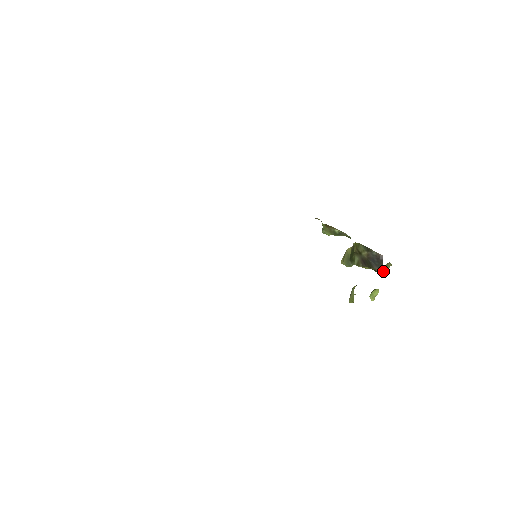
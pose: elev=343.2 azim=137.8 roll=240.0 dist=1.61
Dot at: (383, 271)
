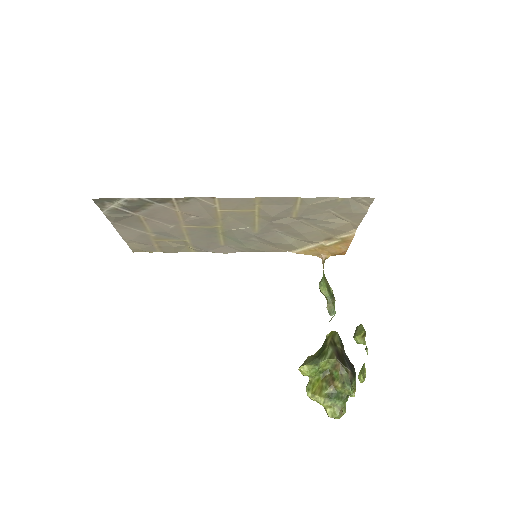
Dot at: (353, 383)
